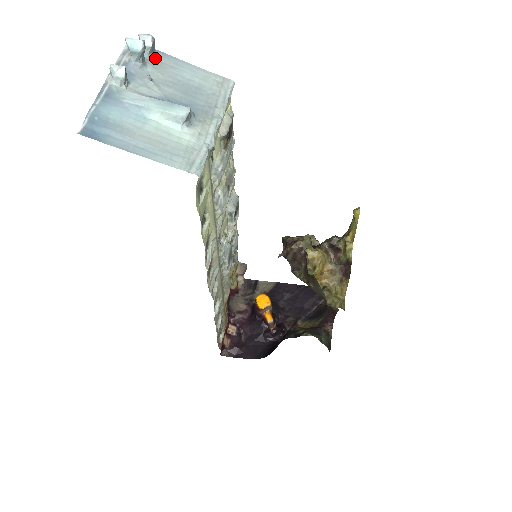
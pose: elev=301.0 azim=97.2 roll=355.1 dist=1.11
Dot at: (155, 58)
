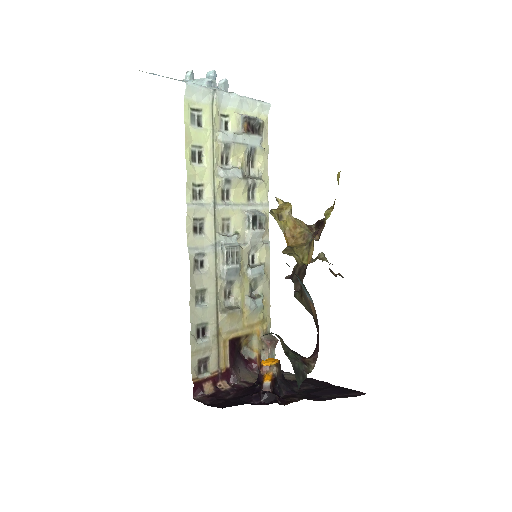
Dot at: occluded
